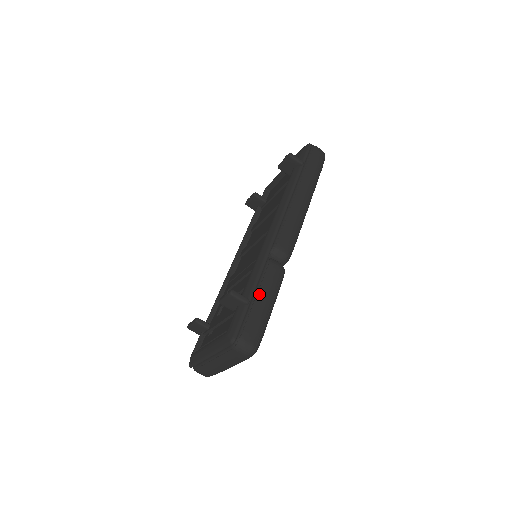
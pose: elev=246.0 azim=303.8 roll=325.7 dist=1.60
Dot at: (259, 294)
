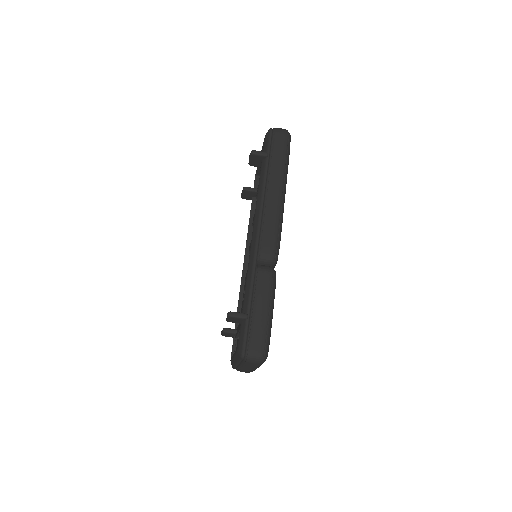
Dot at: (255, 306)
